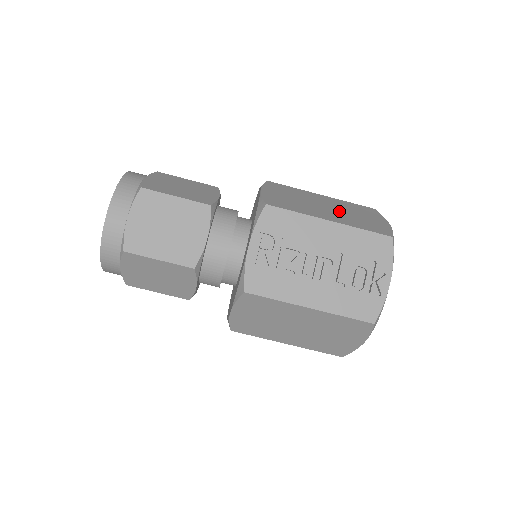
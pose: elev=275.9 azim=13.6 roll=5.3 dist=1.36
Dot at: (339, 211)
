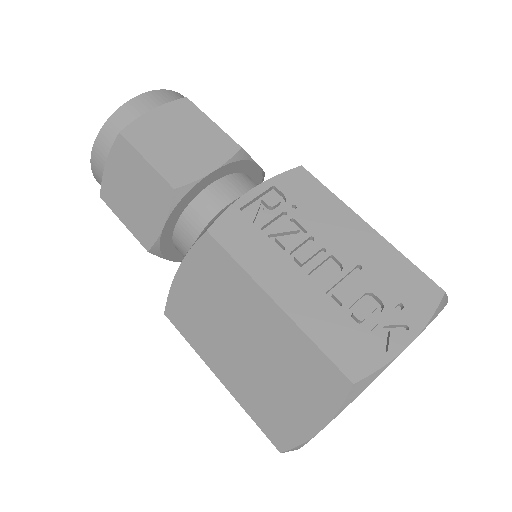
Dot at: occluded
